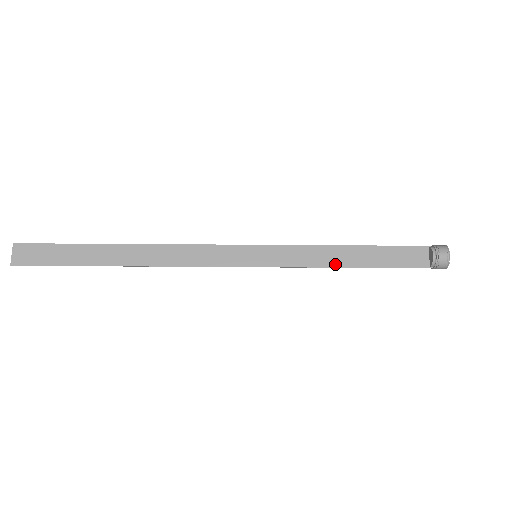
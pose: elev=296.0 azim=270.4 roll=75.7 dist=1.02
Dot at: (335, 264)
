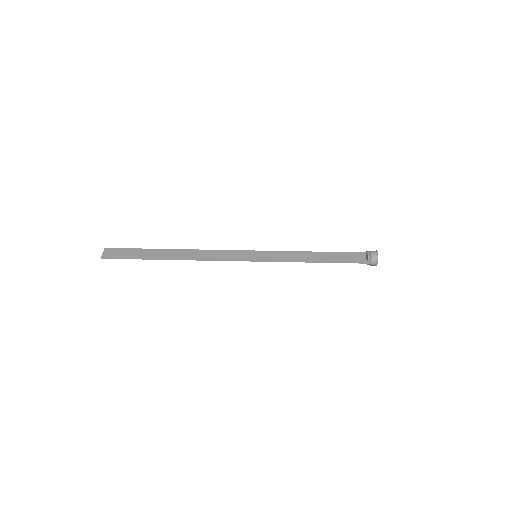
Dot at: (306, 260)
